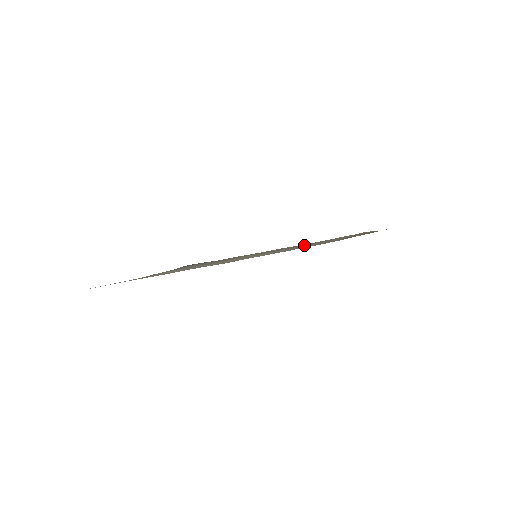
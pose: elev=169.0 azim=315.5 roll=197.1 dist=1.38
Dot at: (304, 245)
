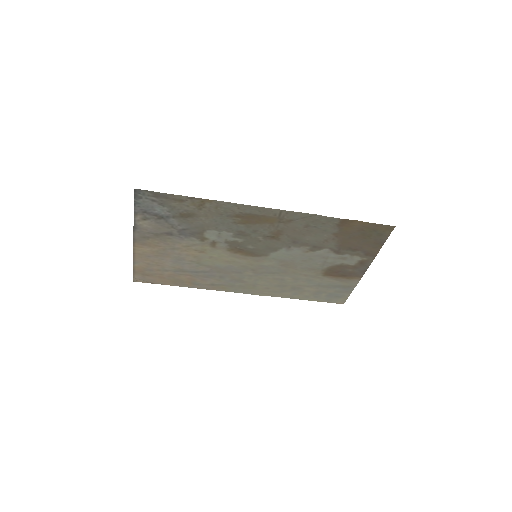
Dot at: (277, 226)
